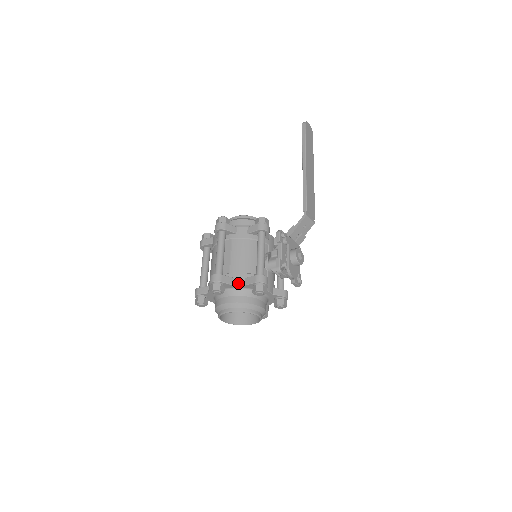
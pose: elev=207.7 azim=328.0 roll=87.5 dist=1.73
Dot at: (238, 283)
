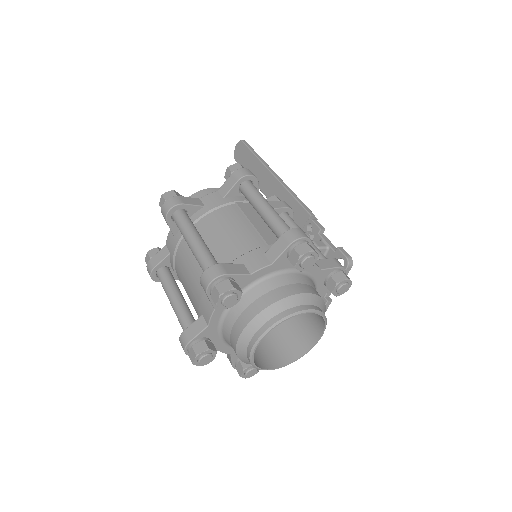
Dot at: occluded
